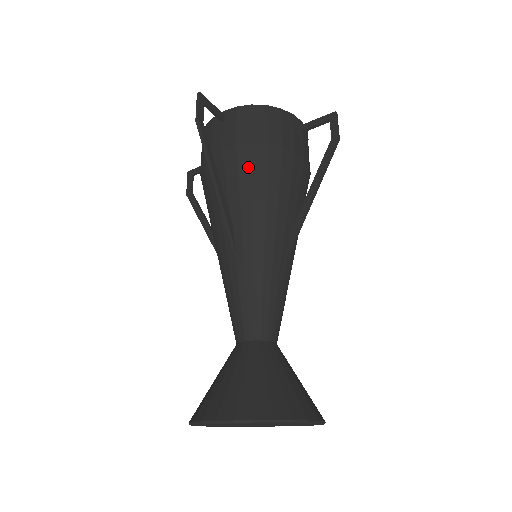
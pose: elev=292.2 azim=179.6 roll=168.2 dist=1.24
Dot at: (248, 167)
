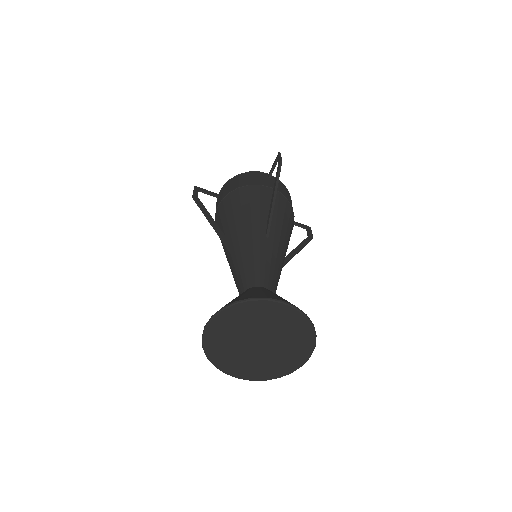
Dot at: (283, 207)
